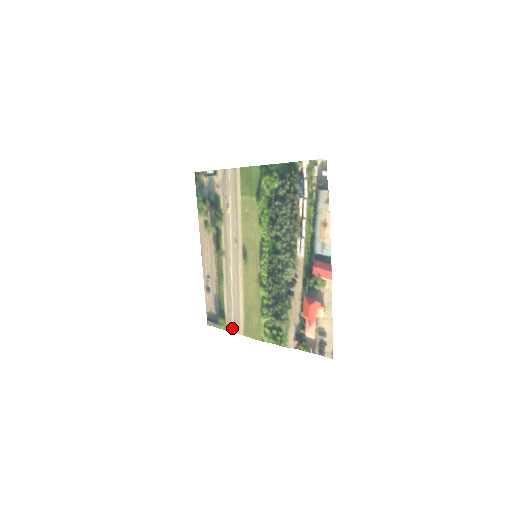
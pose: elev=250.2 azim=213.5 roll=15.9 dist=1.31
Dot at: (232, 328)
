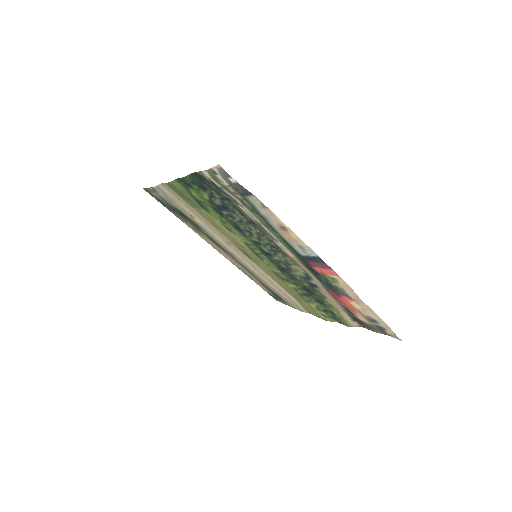
Dot at: (295, 308)
